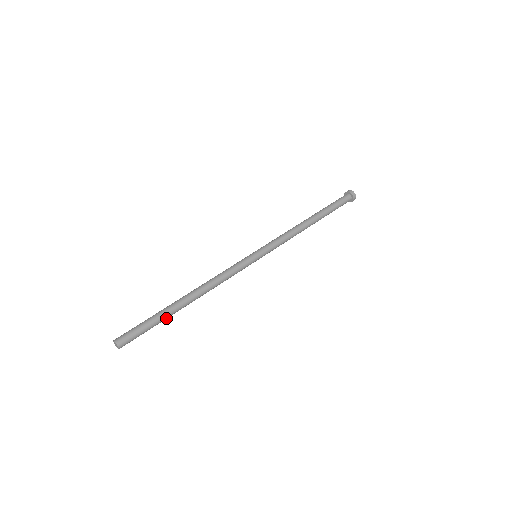
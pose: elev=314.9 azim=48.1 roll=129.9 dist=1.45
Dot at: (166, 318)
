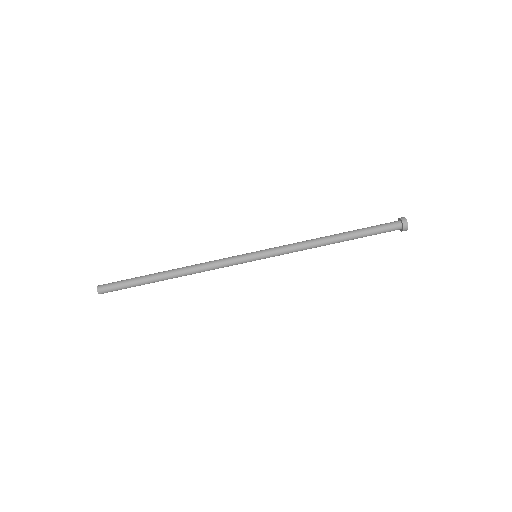
Dot at: (147, 283)
